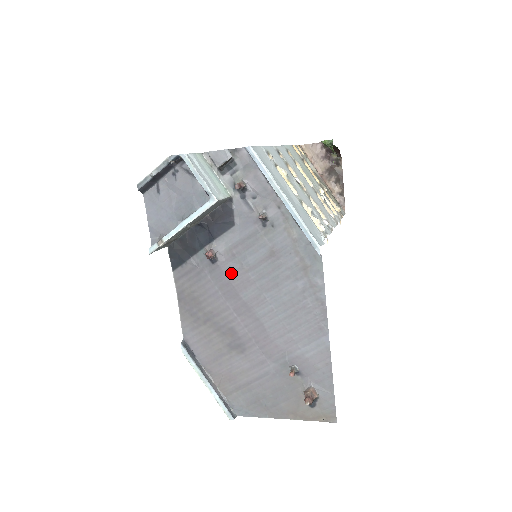
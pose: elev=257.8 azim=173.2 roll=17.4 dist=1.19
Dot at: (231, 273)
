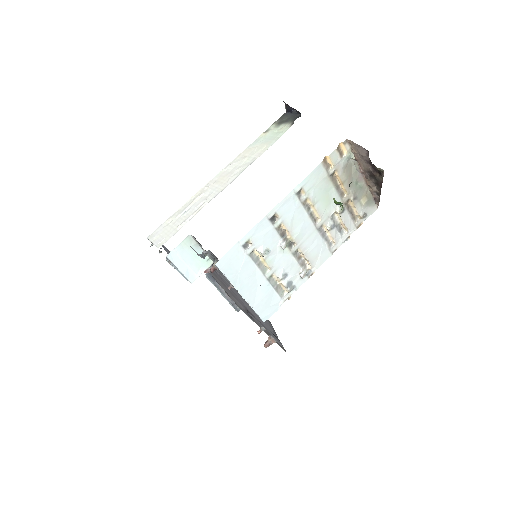
Dot at: (224, 280)
